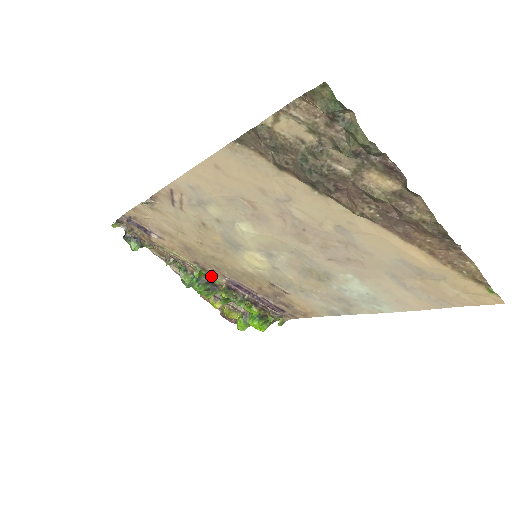
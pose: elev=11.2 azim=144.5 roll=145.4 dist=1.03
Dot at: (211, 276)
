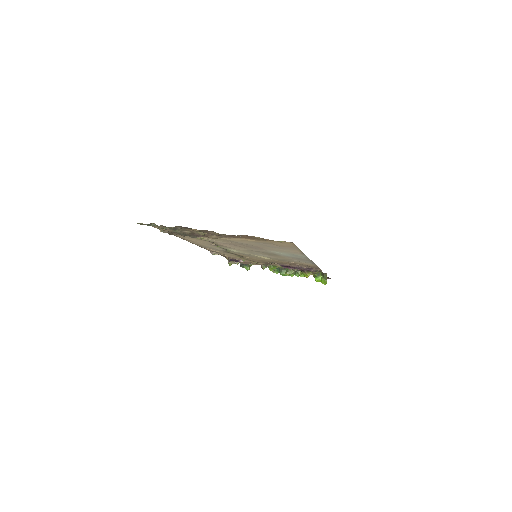
Dot at: (277, 266)
